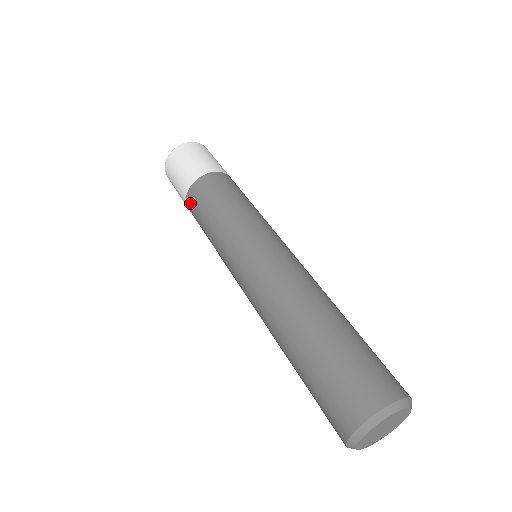
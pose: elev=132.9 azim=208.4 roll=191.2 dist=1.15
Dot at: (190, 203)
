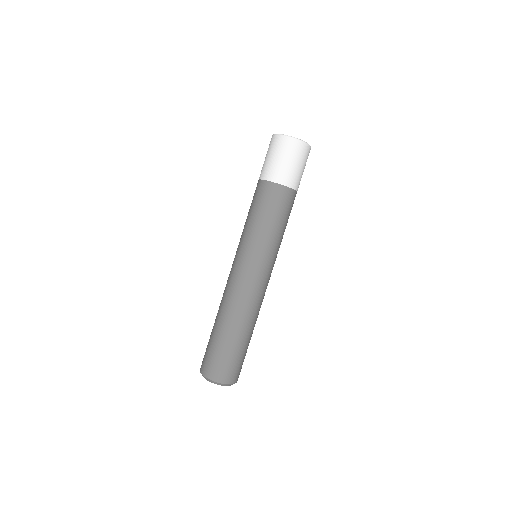
Dot at: occluded
